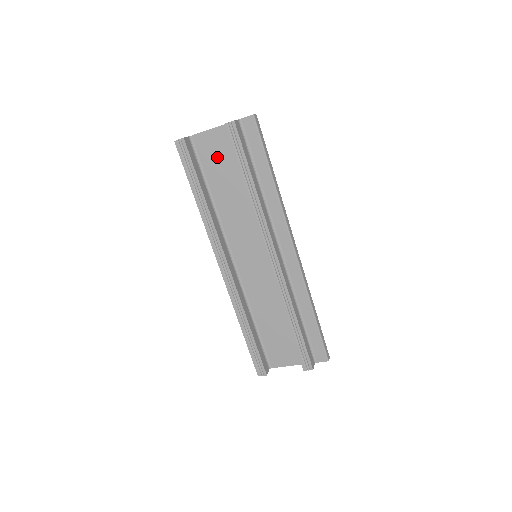
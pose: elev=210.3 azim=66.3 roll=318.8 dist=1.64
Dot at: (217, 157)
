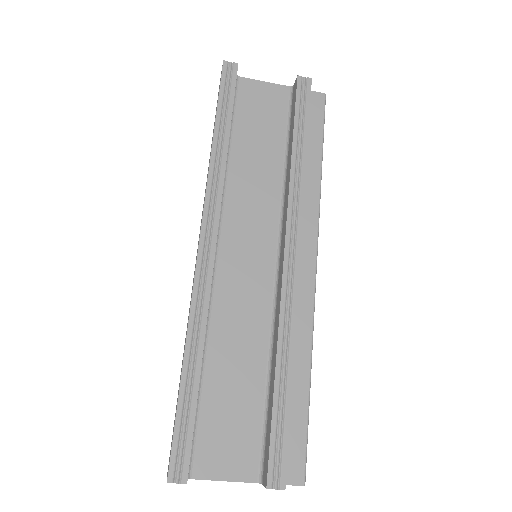
Dot at: (261, 113)
